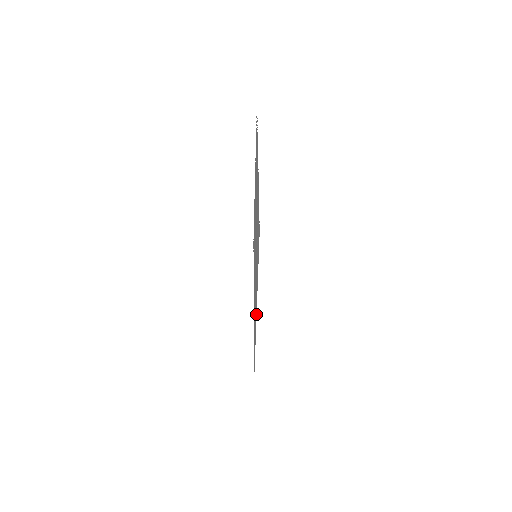
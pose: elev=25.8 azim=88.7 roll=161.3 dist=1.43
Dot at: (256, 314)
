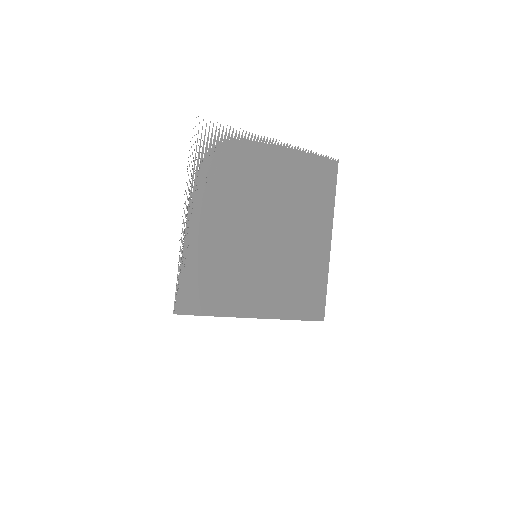
Dot at: (251, 316)
